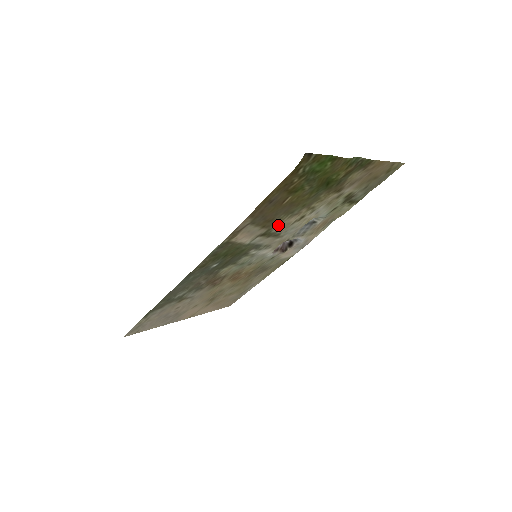
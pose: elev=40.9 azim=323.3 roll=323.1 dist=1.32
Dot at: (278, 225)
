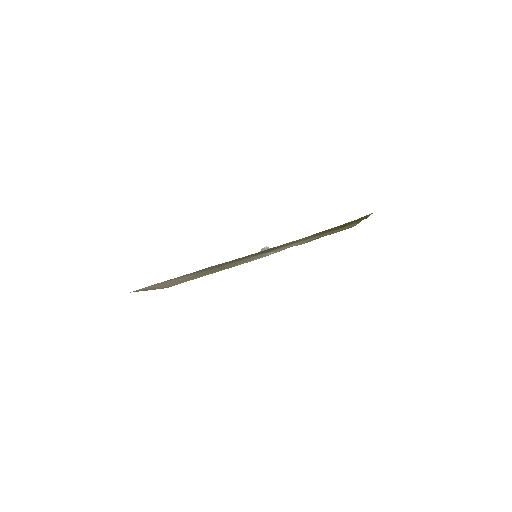
Dot at: (299, 241)
